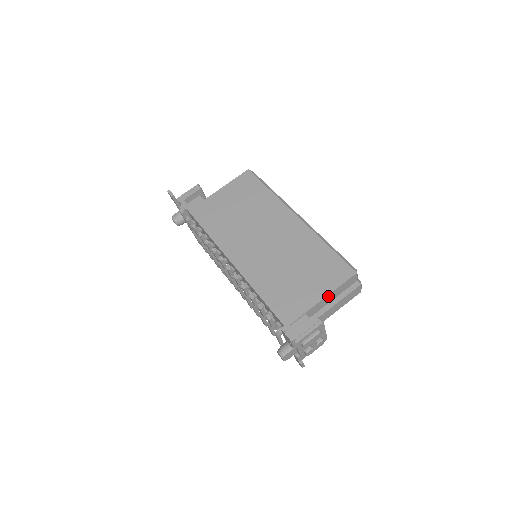
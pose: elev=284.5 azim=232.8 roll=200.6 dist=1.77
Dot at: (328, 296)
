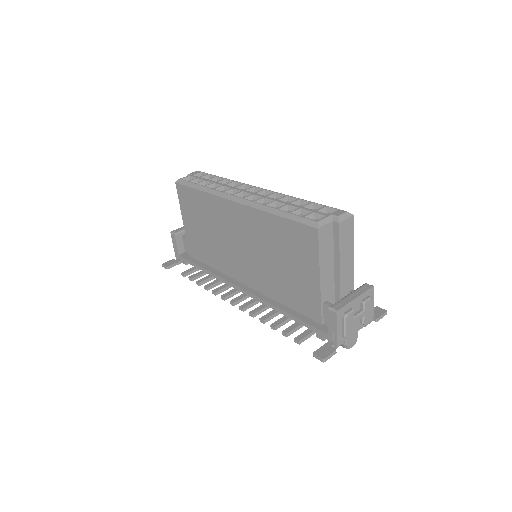
Dot at: (322, 271)
